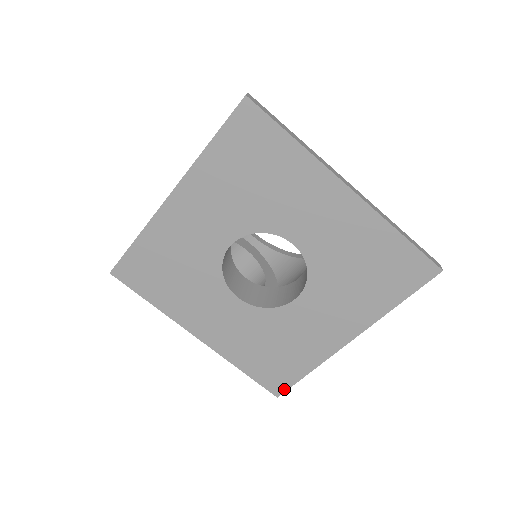
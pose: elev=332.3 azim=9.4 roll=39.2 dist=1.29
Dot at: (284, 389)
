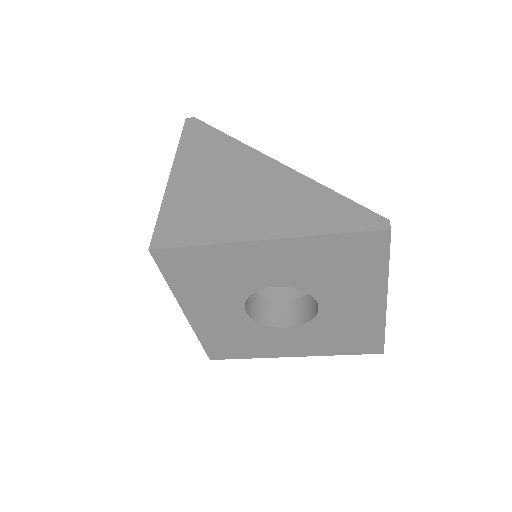
Dot at: (220, 358)
